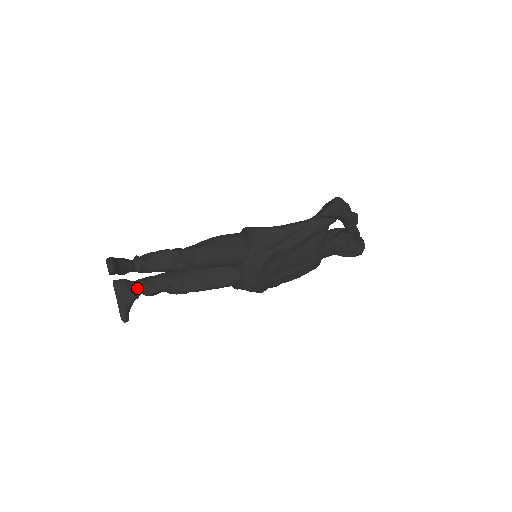
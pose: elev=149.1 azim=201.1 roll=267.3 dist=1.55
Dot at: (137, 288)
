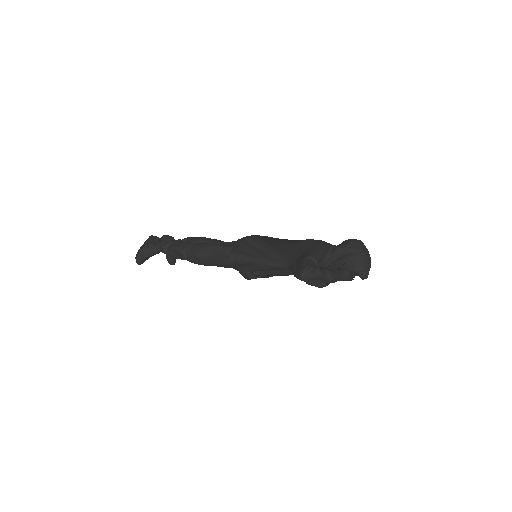
Dot at: occluded
